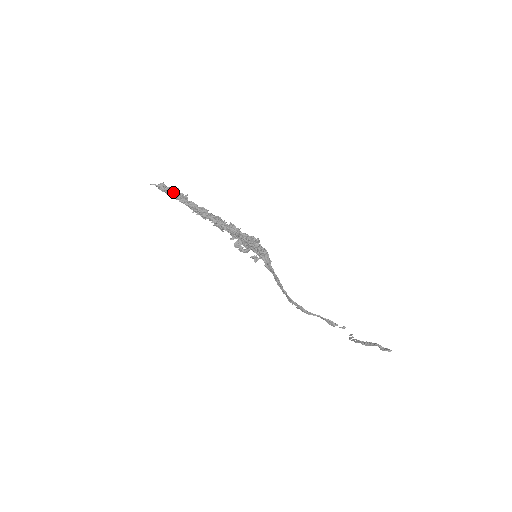
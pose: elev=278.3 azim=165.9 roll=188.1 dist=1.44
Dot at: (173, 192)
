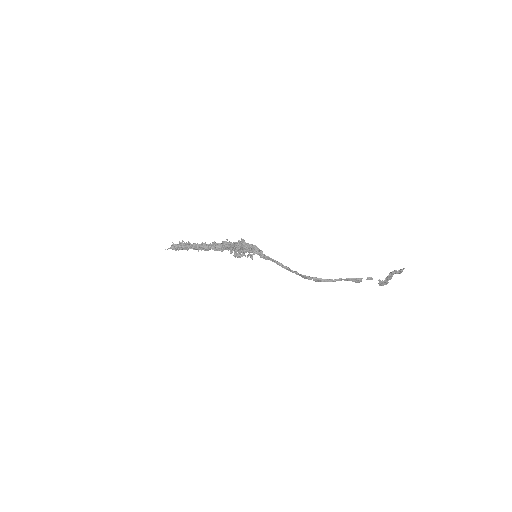
Dot at: (181, 246)
